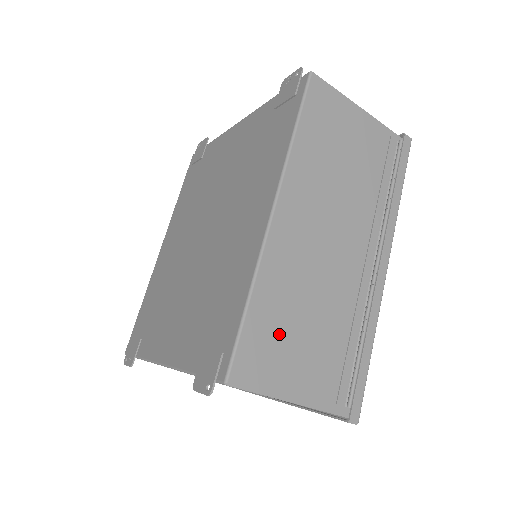
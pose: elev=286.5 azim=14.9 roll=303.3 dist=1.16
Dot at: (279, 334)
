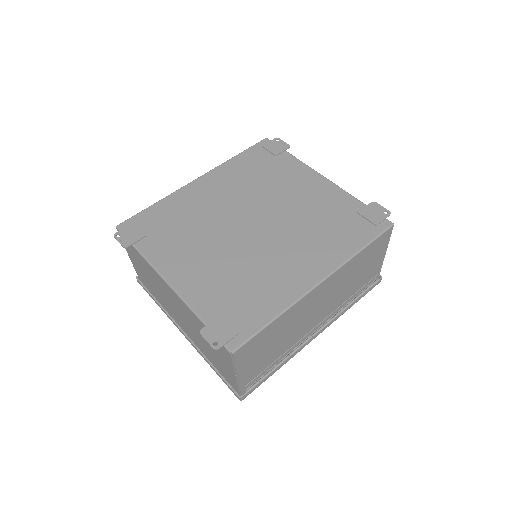
Dot at: (265, 342)
